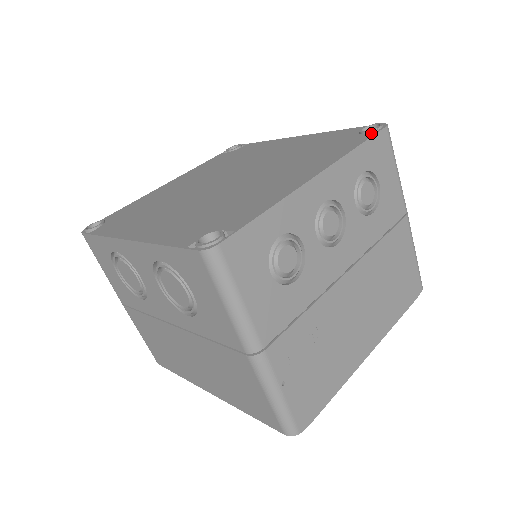
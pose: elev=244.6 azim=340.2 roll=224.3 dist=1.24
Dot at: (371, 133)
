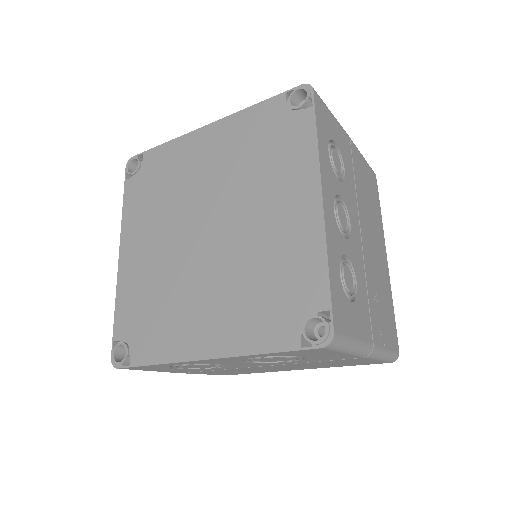
Dot at: (305, 105)
